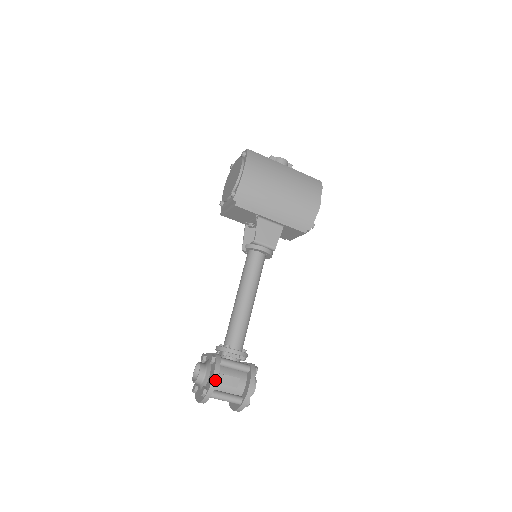
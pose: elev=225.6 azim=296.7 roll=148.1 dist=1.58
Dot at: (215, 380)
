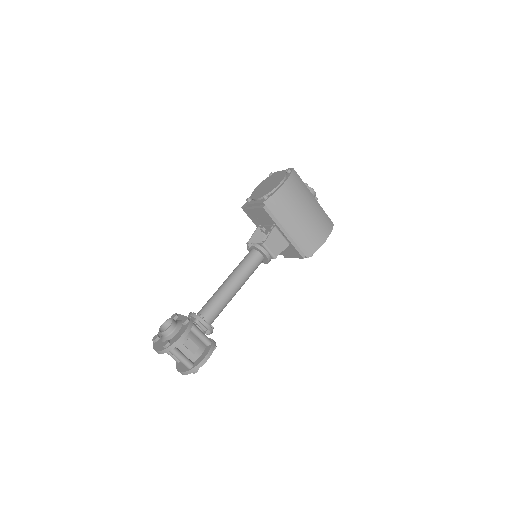
Dot at: (182, 339)
